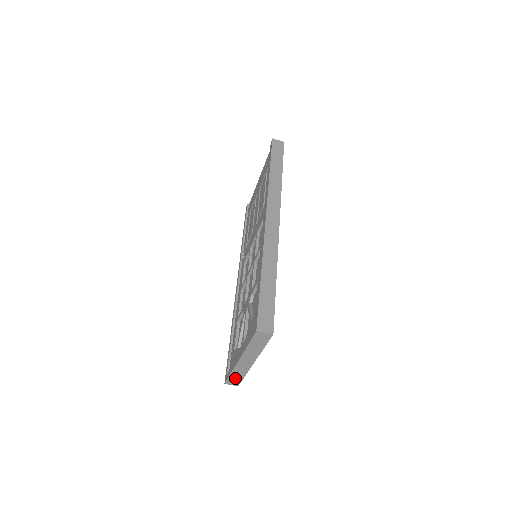
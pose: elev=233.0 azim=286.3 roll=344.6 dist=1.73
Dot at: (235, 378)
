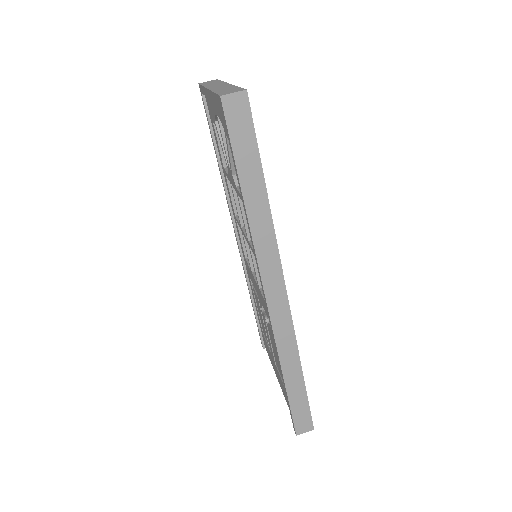
Dot at: (227, 91)
